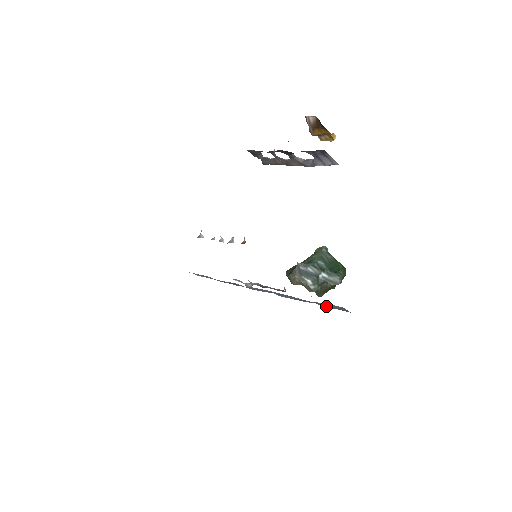
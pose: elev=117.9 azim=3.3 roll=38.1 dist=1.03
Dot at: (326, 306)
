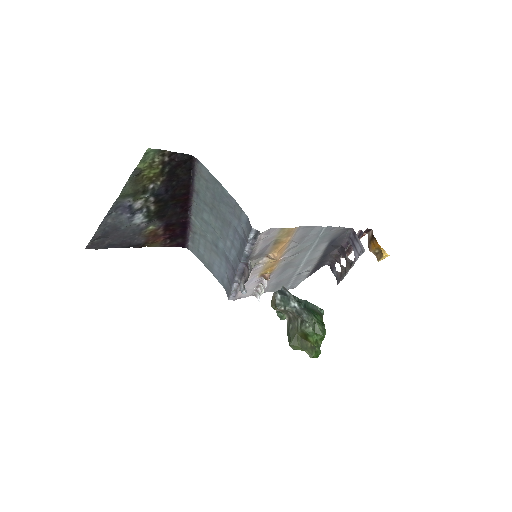
Dot at: (247, 234)
